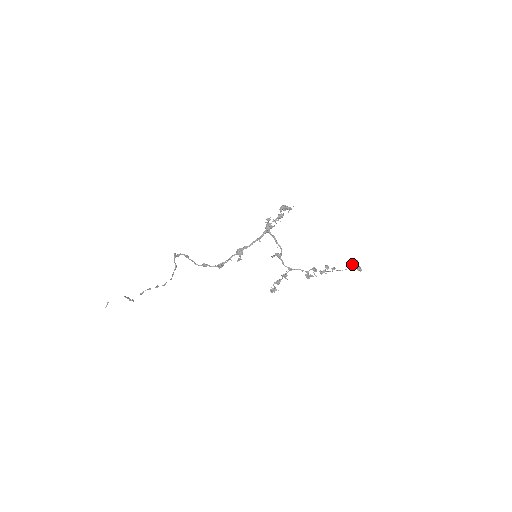
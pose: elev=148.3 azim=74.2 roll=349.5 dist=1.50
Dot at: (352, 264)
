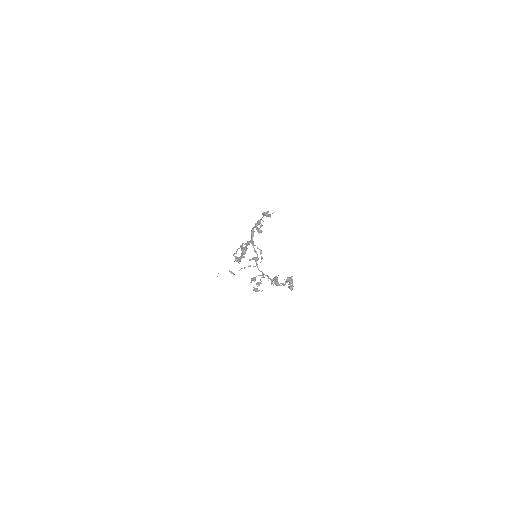
Dot at: (286, 281)
